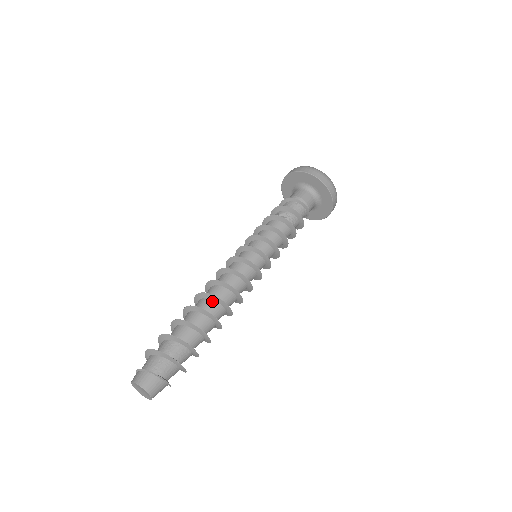
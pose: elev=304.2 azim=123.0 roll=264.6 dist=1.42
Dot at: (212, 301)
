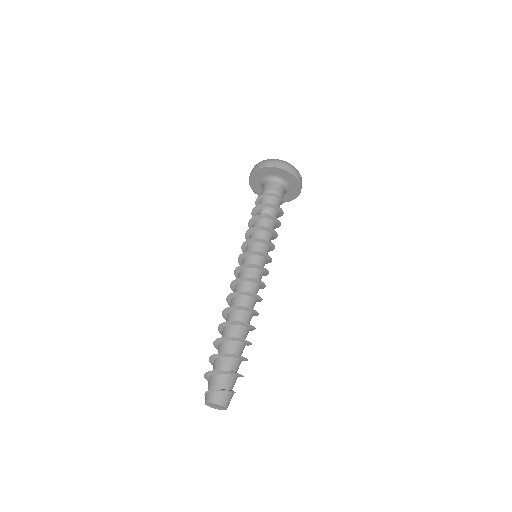
Dot at: (242, 311)
